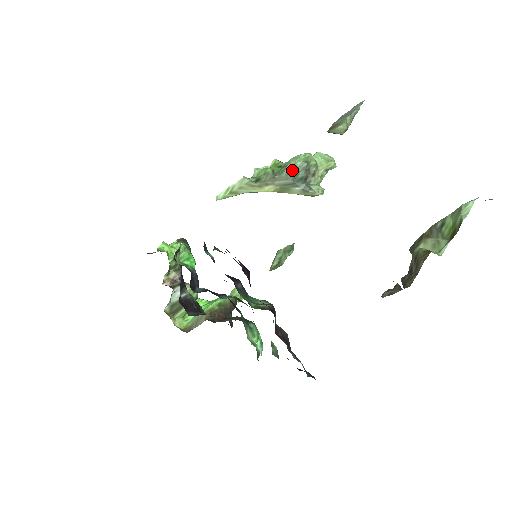
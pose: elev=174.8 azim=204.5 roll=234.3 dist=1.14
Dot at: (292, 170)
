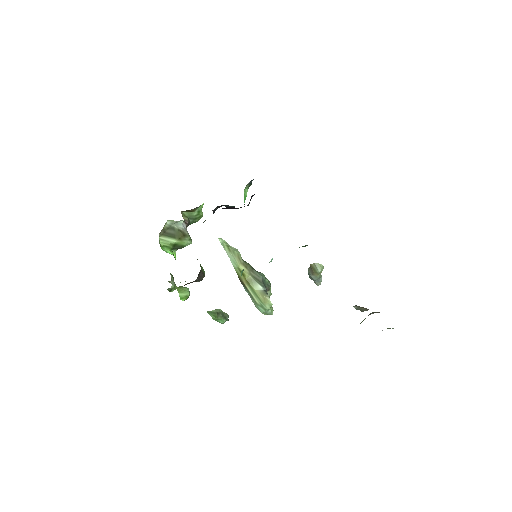
Dot at: (264, 277)
